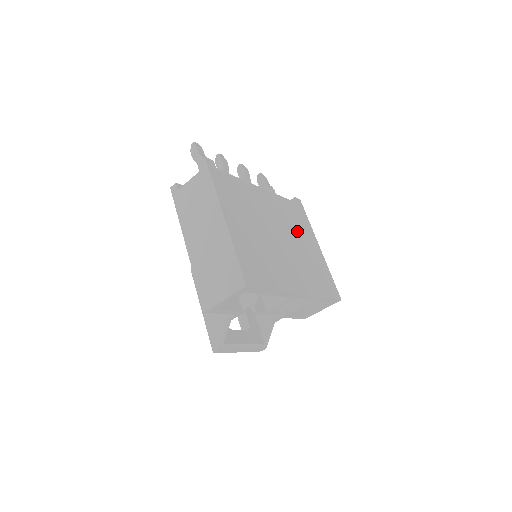
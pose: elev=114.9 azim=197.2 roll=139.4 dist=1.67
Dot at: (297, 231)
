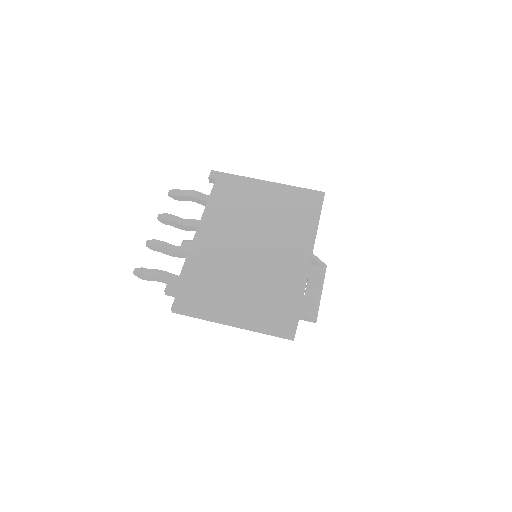
Dot at: (248, 205)
